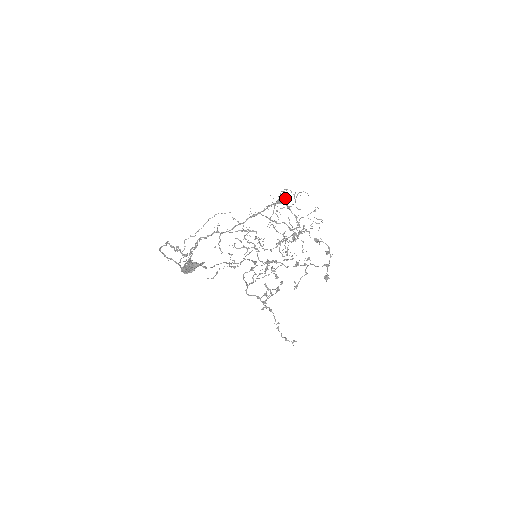
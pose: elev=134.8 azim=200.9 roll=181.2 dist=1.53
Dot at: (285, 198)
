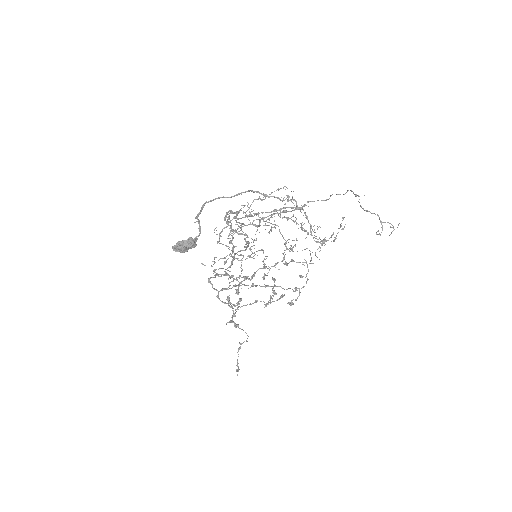
Dot at: (303, 205)
